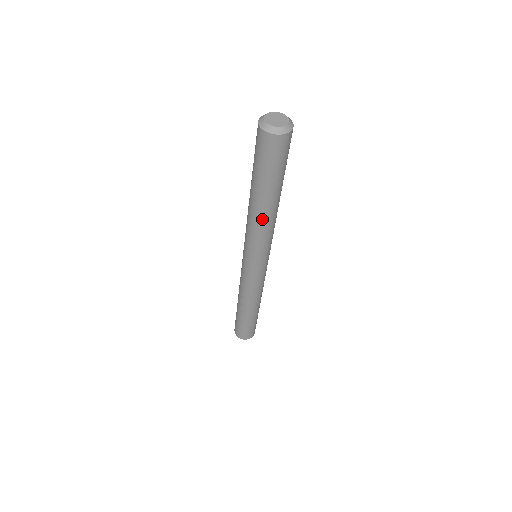
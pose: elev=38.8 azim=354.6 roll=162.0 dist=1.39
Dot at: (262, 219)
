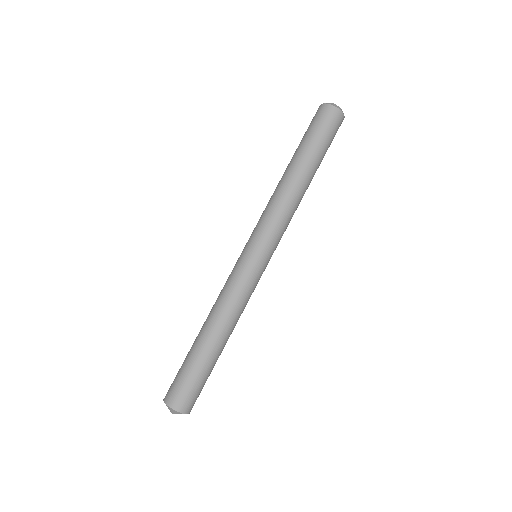
Dot at: (298, 194)
